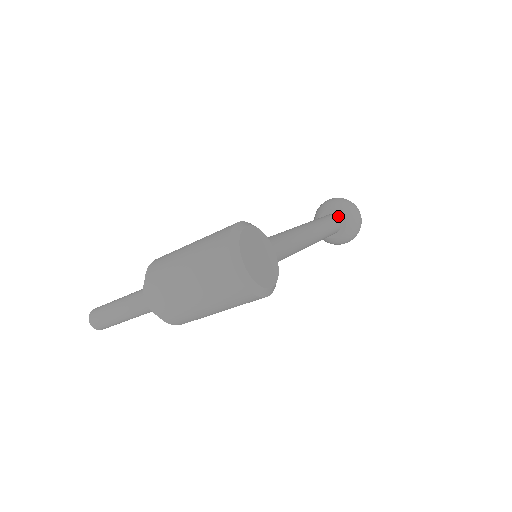
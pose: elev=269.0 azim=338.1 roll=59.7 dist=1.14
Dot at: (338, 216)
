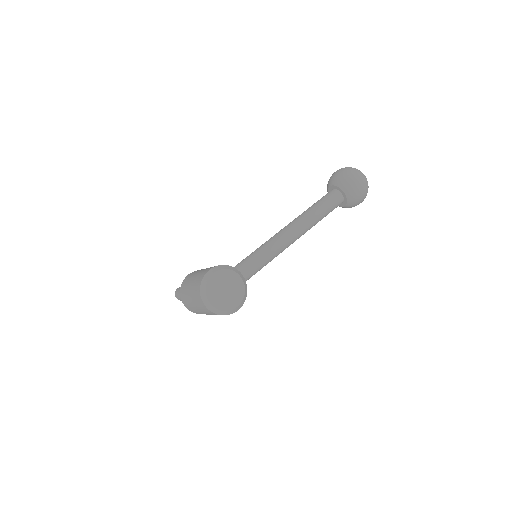
Dot at: (339, 191)
